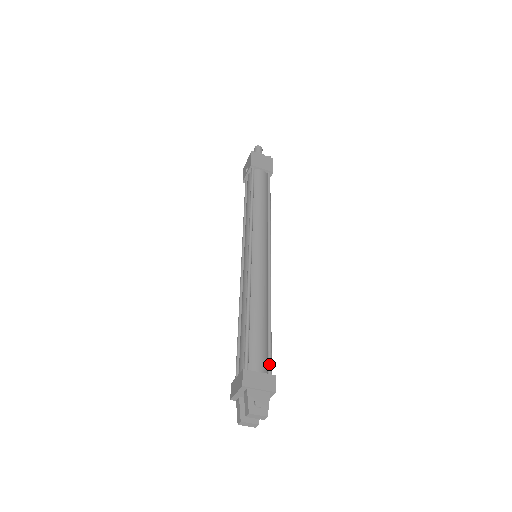
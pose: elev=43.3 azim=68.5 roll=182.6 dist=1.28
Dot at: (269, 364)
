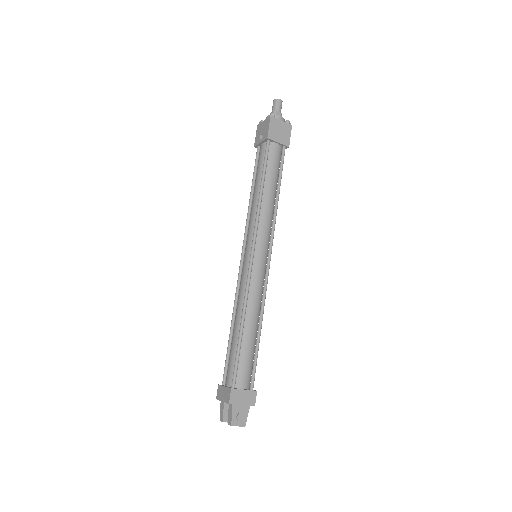
Dot at: (253, 379)
